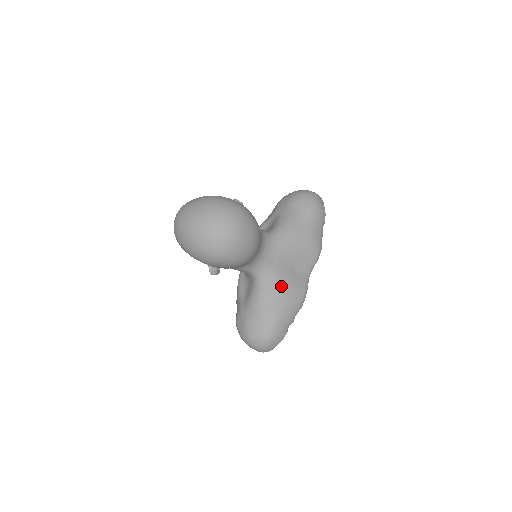
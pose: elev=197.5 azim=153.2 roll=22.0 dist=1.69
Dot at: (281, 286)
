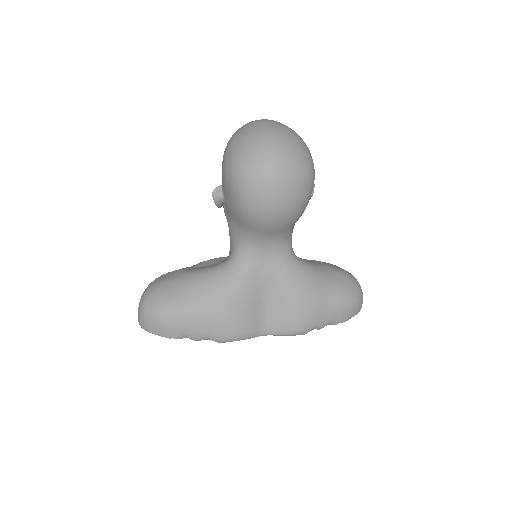
Dot at: (236, 295)
